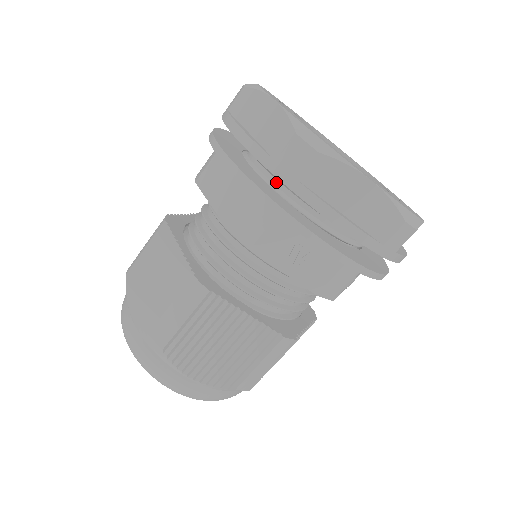
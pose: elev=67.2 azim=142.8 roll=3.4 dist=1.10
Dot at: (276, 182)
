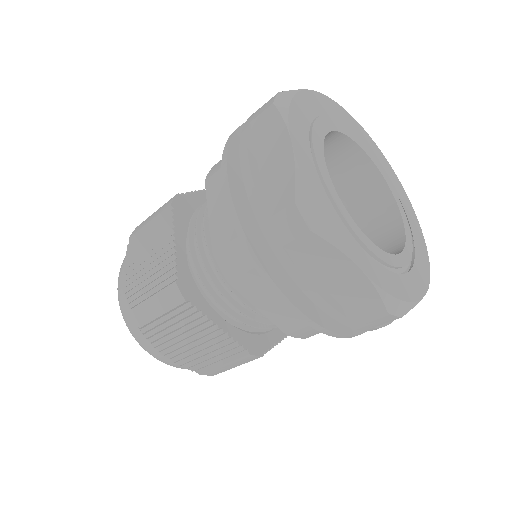
Dot at: occluded
